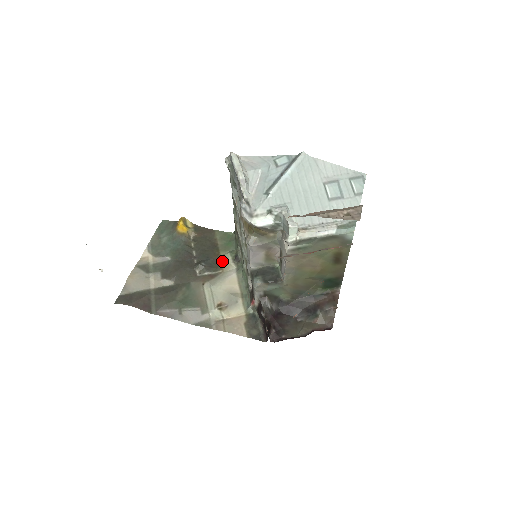
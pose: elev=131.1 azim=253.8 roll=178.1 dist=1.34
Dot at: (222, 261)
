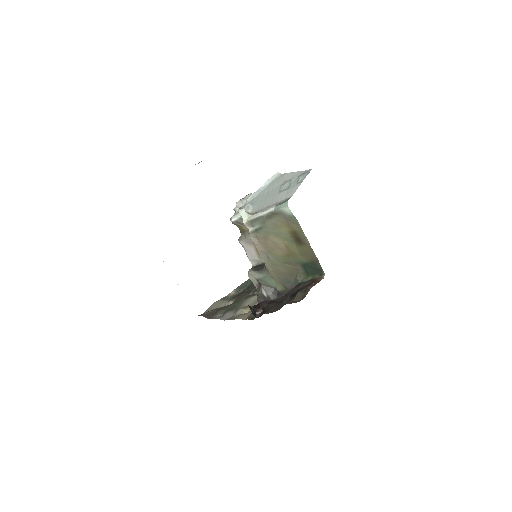
Dot at: occluded
